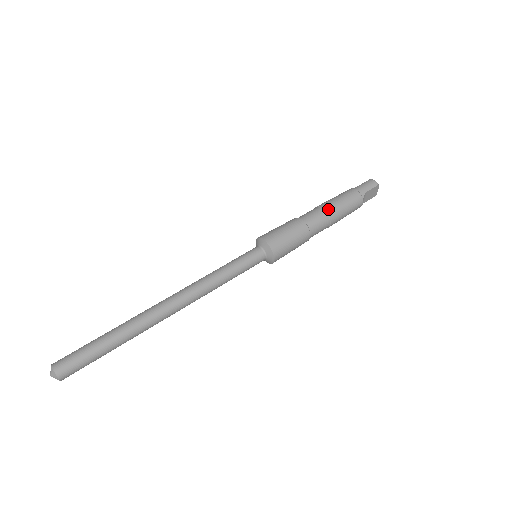
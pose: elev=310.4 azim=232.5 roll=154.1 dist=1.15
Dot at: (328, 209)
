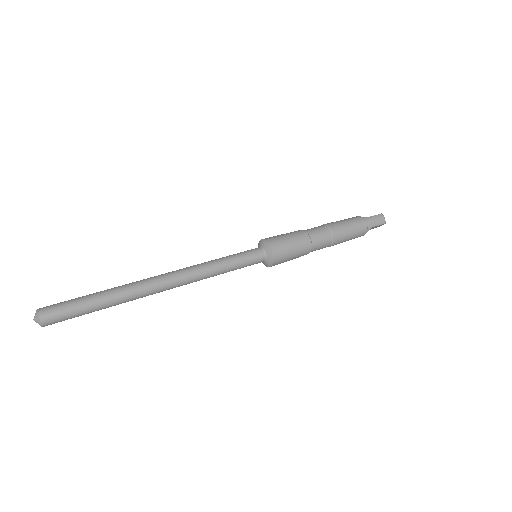
Dot at: (336, 235)
